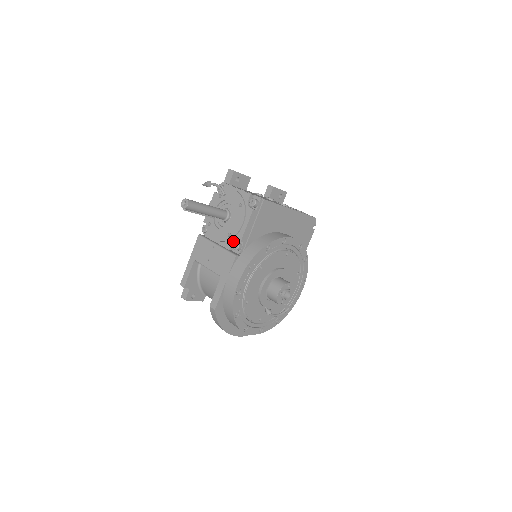
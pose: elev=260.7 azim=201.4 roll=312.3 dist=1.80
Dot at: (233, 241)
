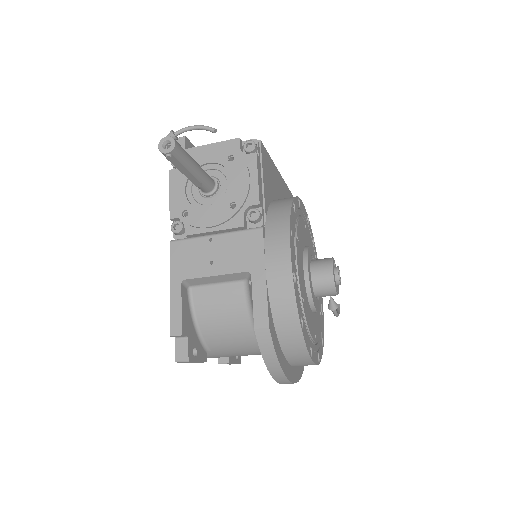
Dot at: (244, 211)
